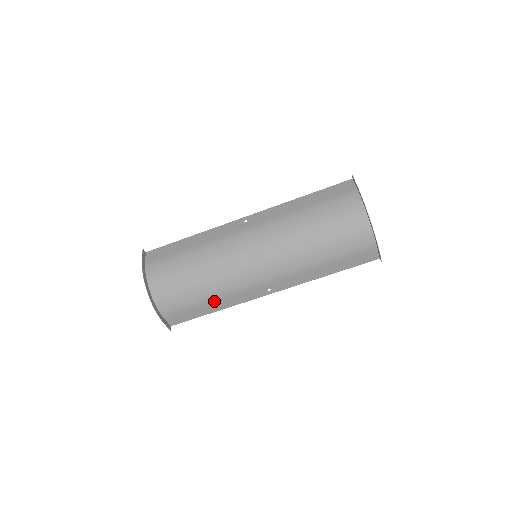
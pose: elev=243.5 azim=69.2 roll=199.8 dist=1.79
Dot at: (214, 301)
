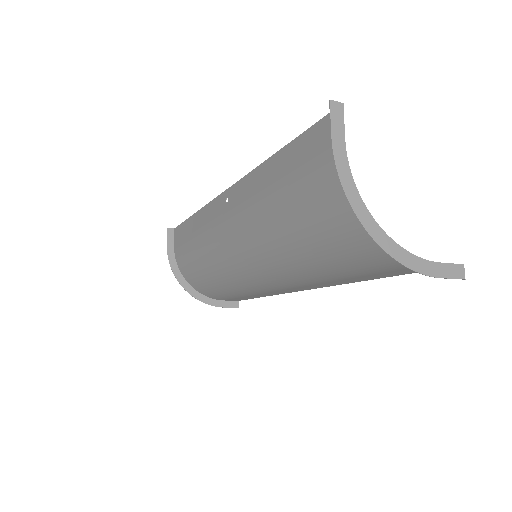
Dot at: (251, 295)
